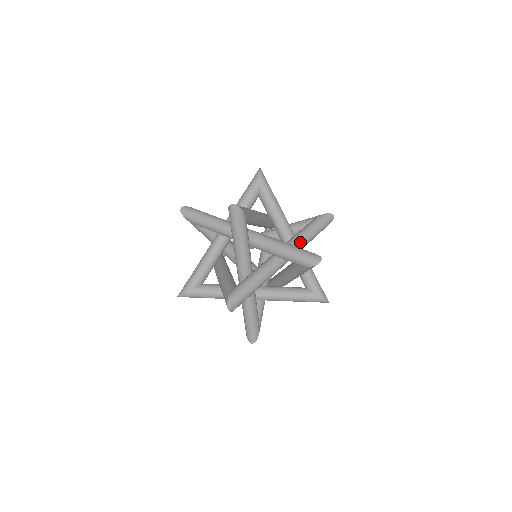
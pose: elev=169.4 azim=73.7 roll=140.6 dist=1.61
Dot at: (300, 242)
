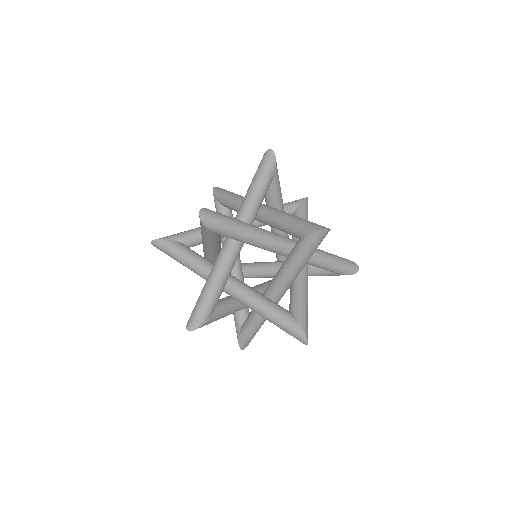
Dot at: (291, 278)
